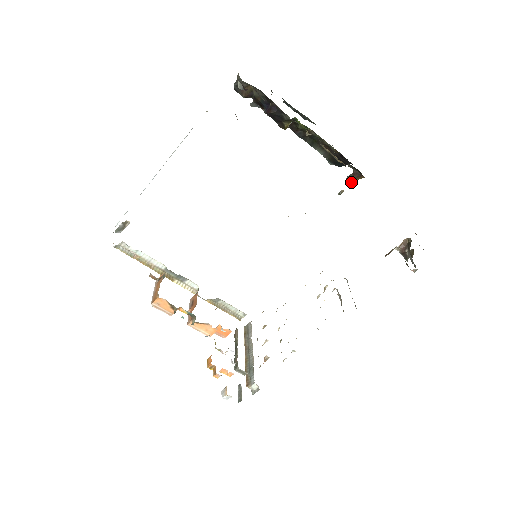
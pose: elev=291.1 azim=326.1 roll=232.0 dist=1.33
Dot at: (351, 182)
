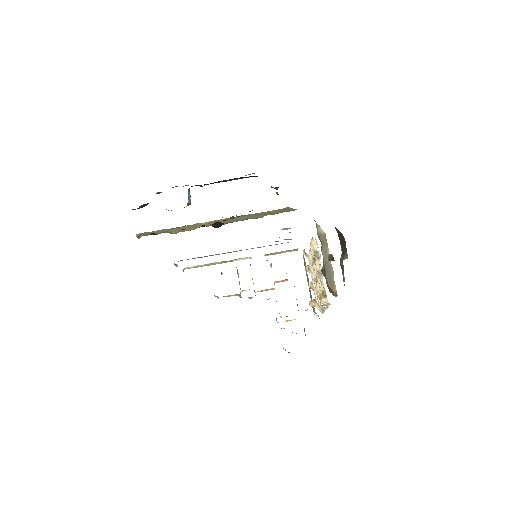
Dot at: (276, 189)
